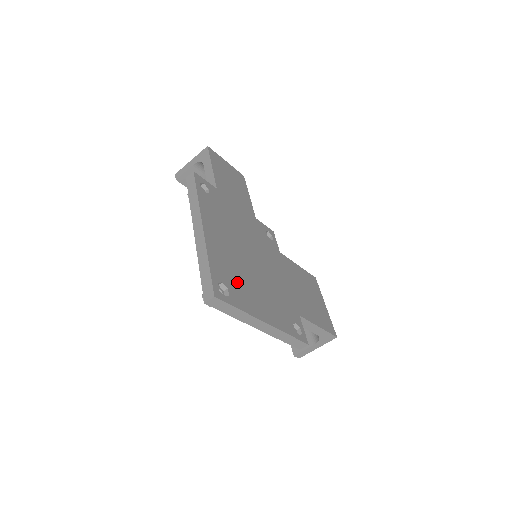
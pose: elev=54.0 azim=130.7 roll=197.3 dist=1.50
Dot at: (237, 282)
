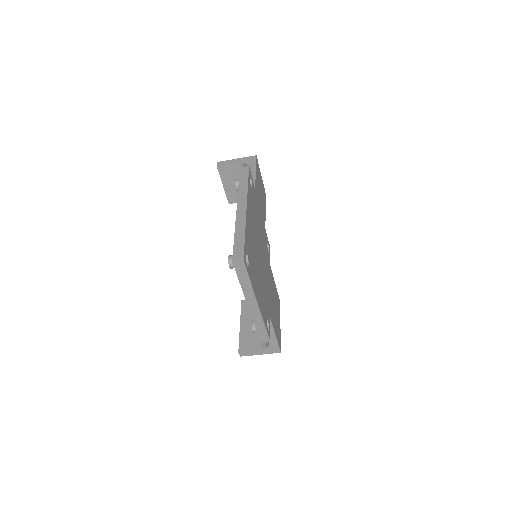
Dot at: (252, 262)
